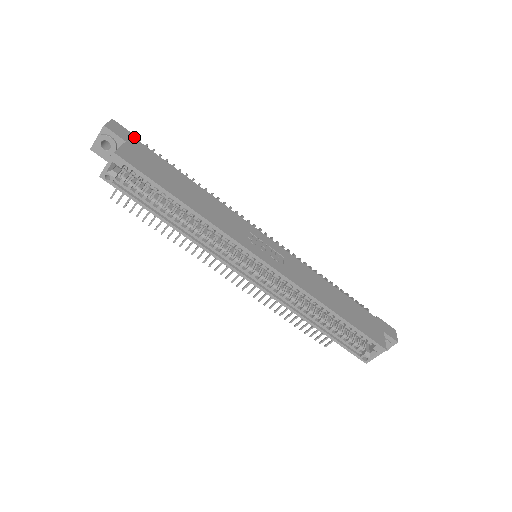
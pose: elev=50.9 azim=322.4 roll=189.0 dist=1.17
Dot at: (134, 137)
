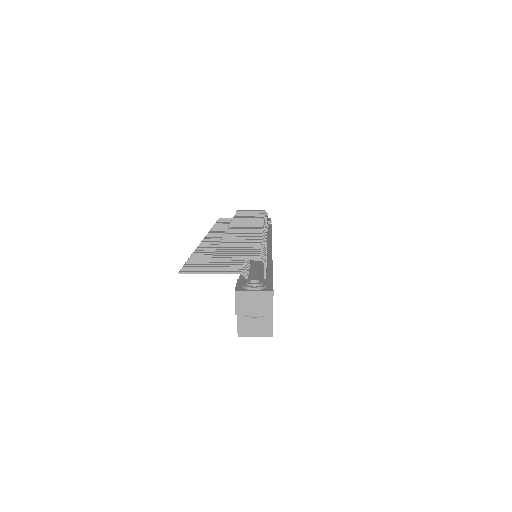
Dot at: occluded
